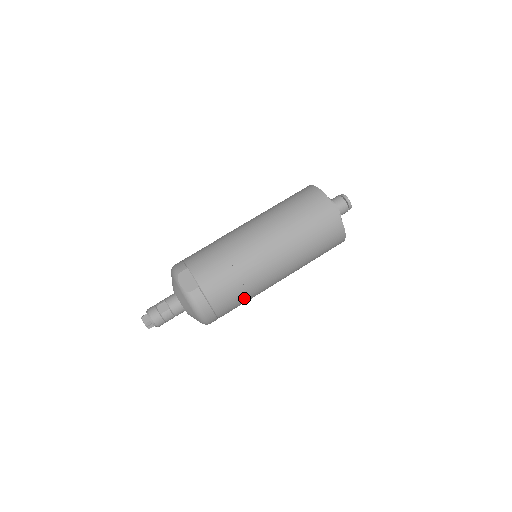
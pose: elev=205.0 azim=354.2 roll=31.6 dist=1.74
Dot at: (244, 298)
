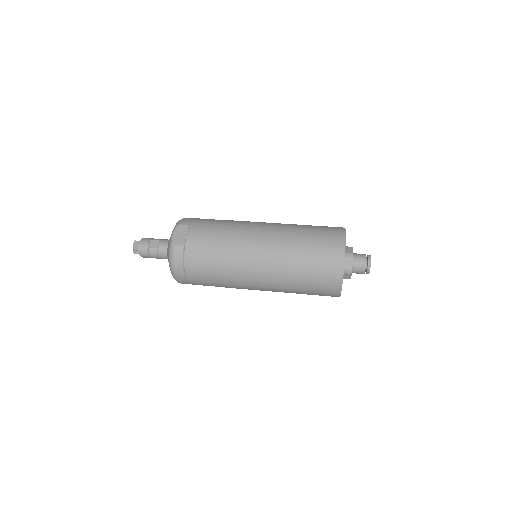
Dot at: (217, 281)
